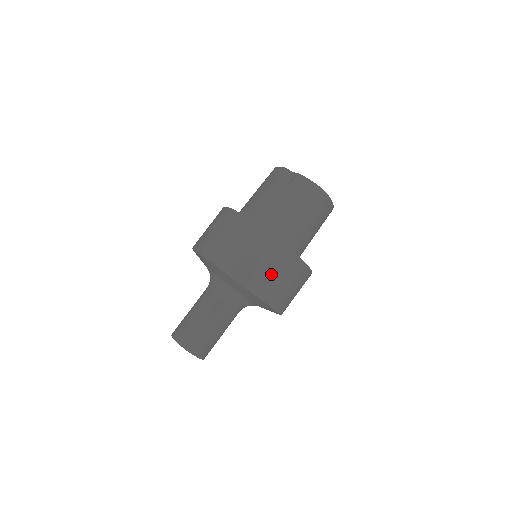
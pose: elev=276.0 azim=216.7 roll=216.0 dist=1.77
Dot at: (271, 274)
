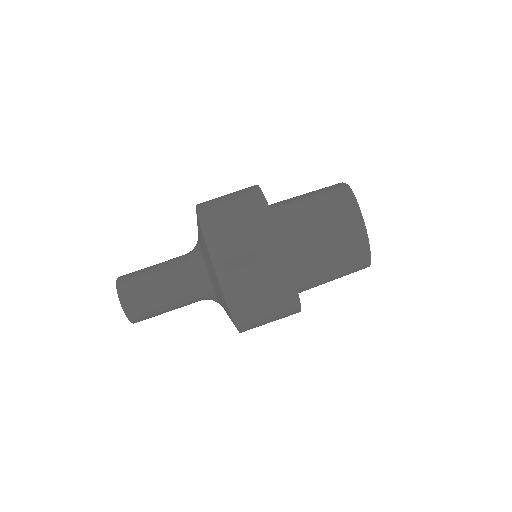
Dot at: (231, 215)
